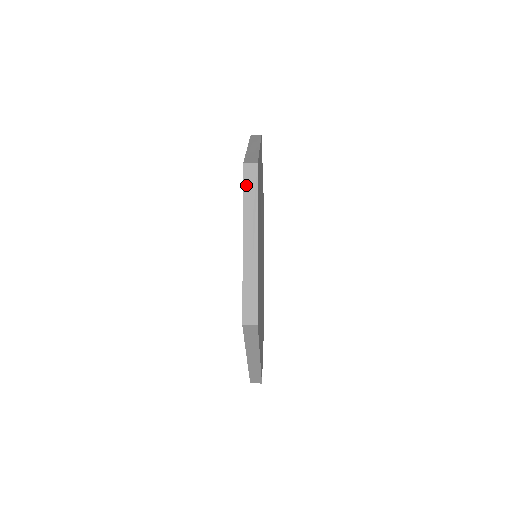
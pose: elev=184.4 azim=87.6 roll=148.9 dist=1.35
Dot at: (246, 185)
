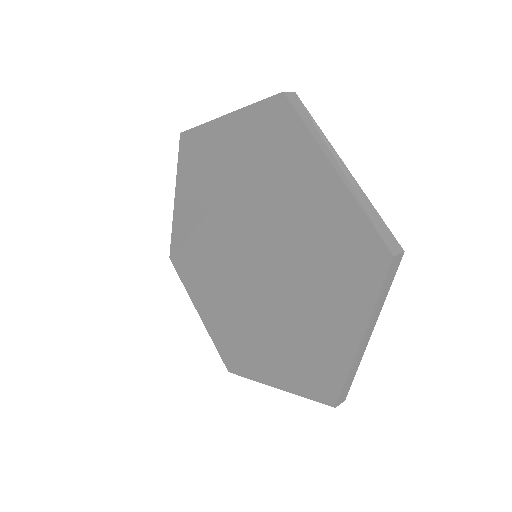
Dot at: (299, 112)
